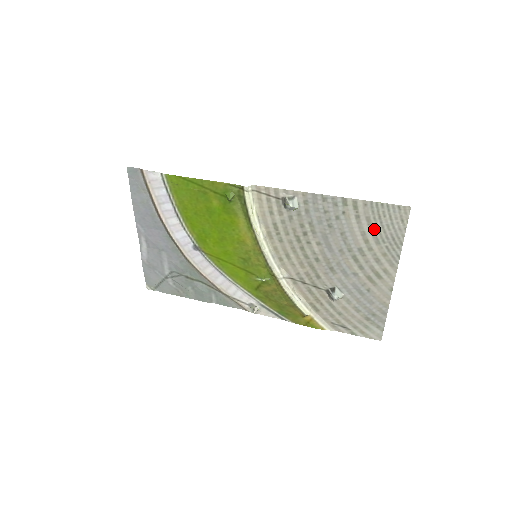
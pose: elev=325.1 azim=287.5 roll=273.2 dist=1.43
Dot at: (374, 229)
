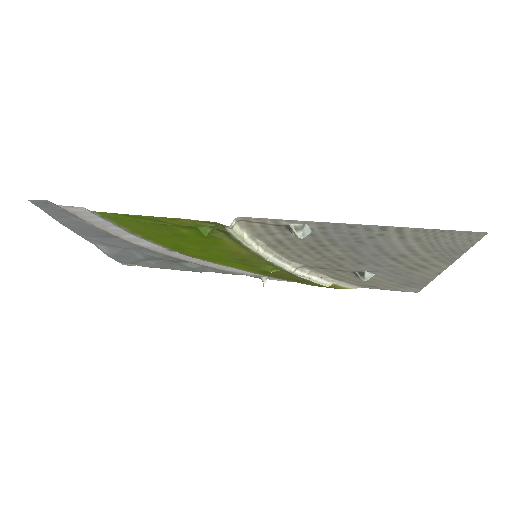
Dot at: (425, 244)
